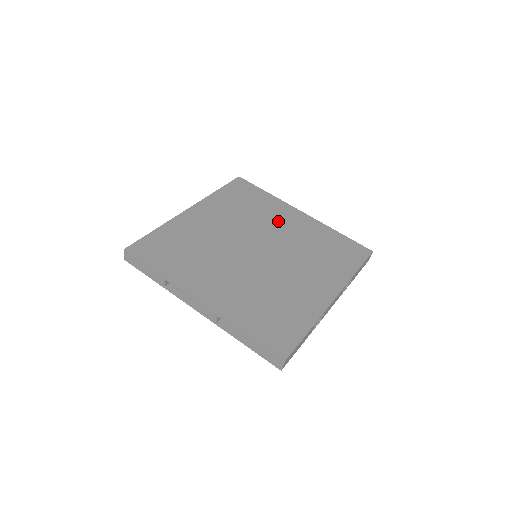
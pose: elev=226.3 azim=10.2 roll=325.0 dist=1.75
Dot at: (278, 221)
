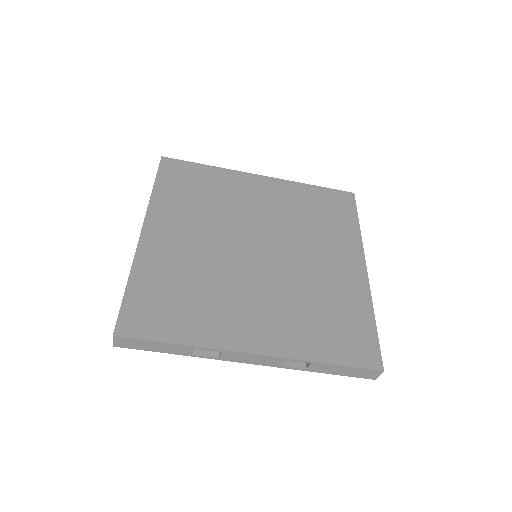
Dot at: (324, 251)
